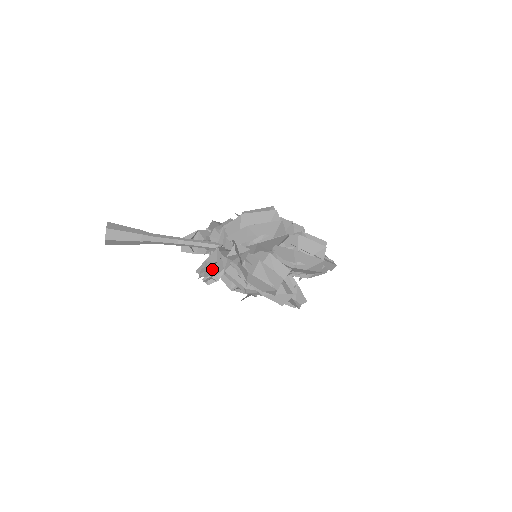
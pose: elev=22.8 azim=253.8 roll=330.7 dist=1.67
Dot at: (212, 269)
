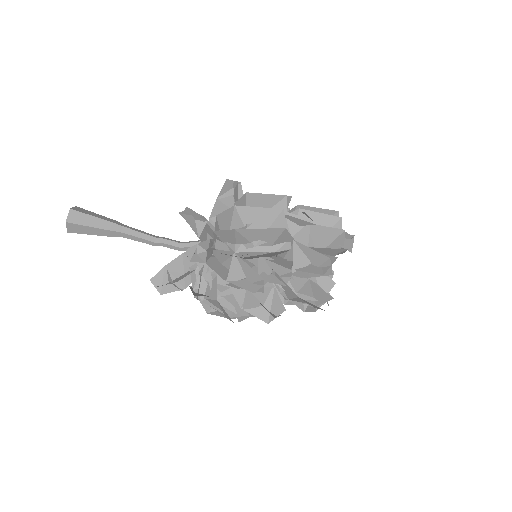
Dot at: (200, 219)
